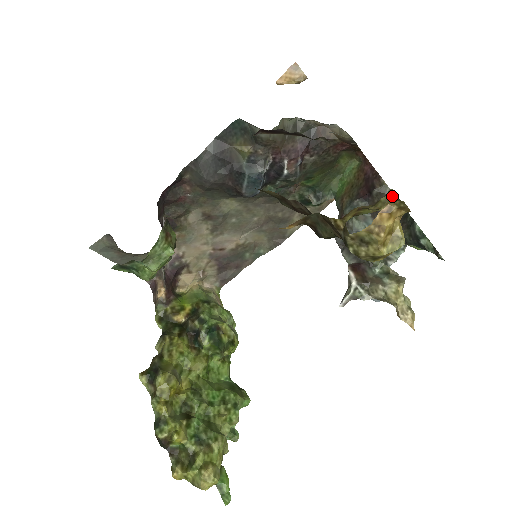
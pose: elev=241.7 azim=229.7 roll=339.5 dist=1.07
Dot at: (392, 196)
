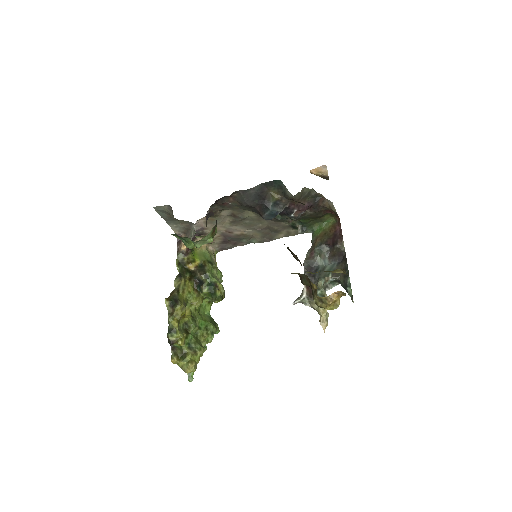
Dot at: (343, 270)
